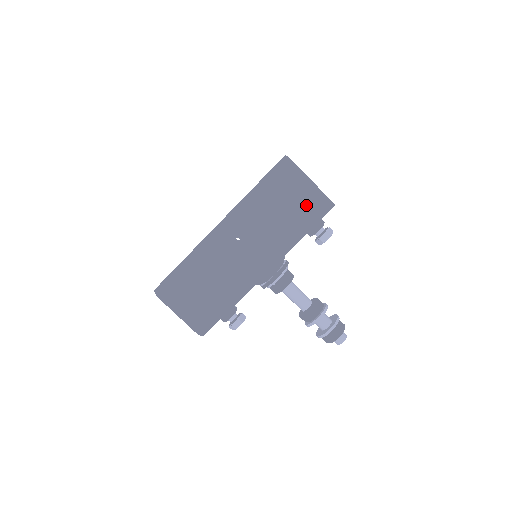
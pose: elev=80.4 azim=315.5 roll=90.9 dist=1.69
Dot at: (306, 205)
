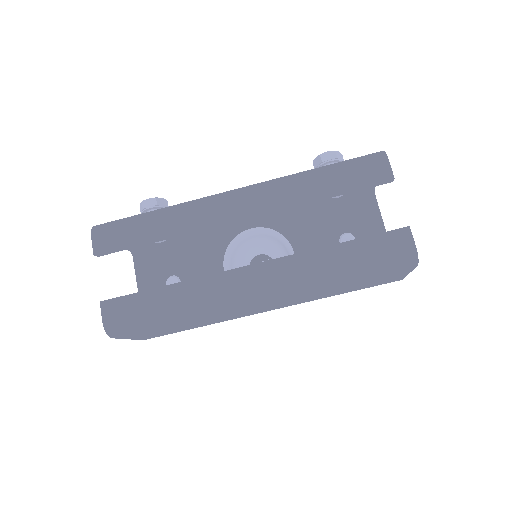
Dot at: (375, 284)
